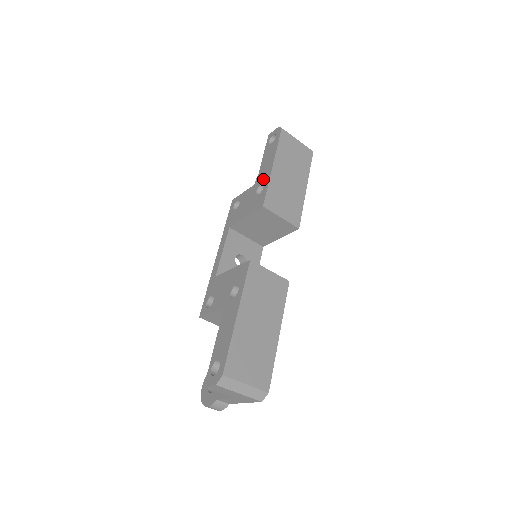
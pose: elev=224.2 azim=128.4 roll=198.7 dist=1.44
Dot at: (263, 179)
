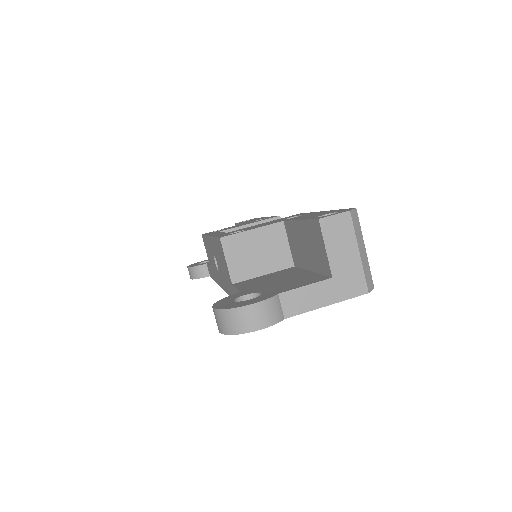
Dot at: (258, 219)
